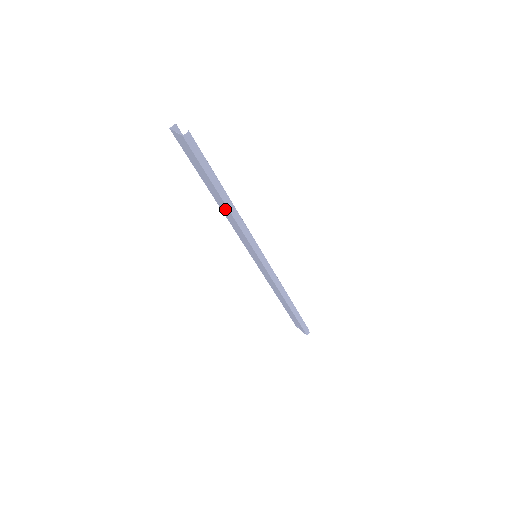
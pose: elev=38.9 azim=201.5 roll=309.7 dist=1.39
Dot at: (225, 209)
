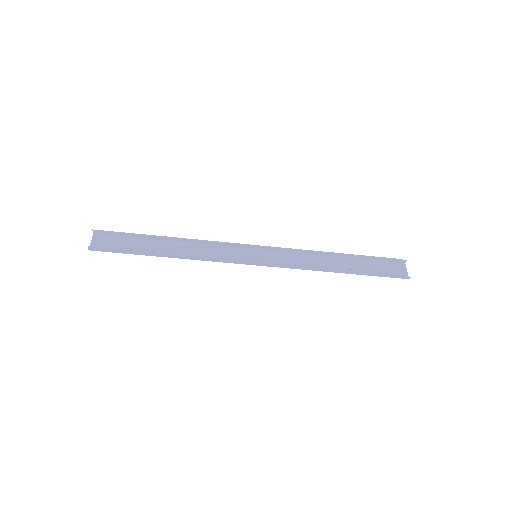
Dot at: (181, 251)
